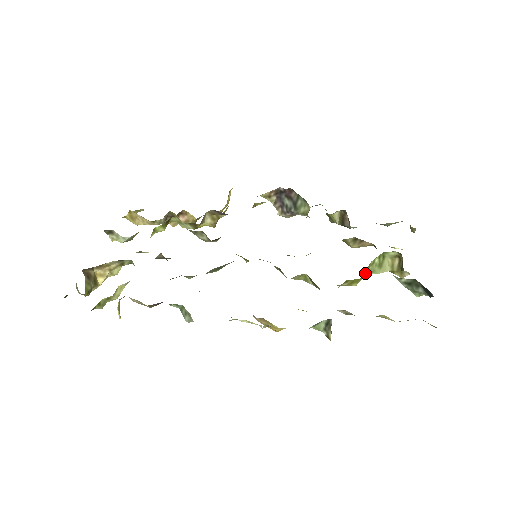
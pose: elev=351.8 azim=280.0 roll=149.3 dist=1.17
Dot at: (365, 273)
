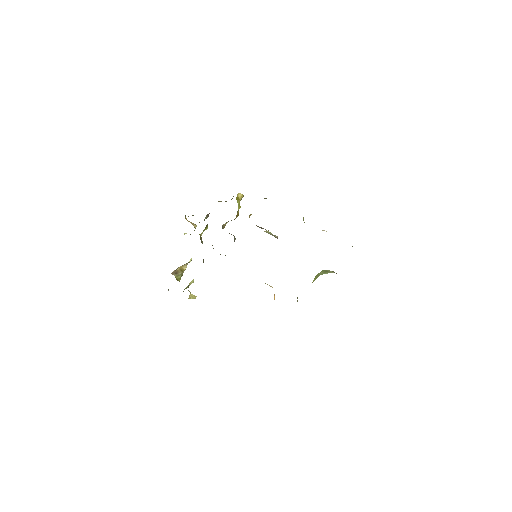
Dot at: (317, 277)
